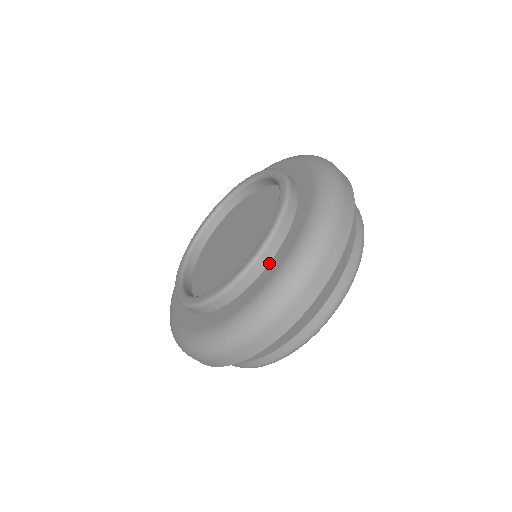
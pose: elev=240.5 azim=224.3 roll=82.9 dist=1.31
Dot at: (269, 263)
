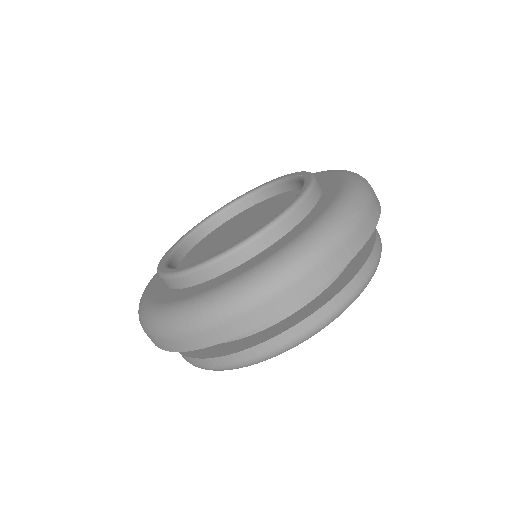
Dot at: (283, 236)
